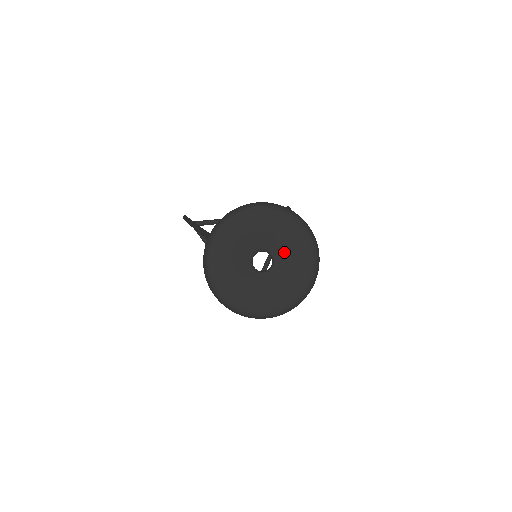
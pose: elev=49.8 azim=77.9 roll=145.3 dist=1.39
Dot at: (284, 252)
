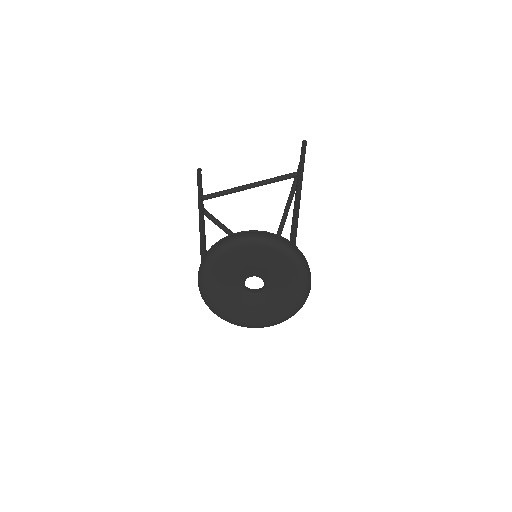
Dot at: (273, 276)
